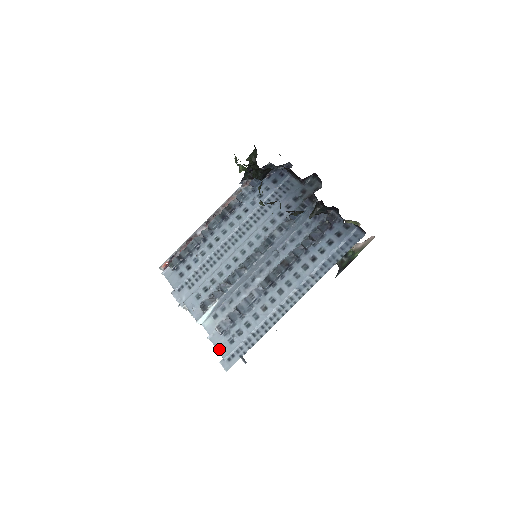
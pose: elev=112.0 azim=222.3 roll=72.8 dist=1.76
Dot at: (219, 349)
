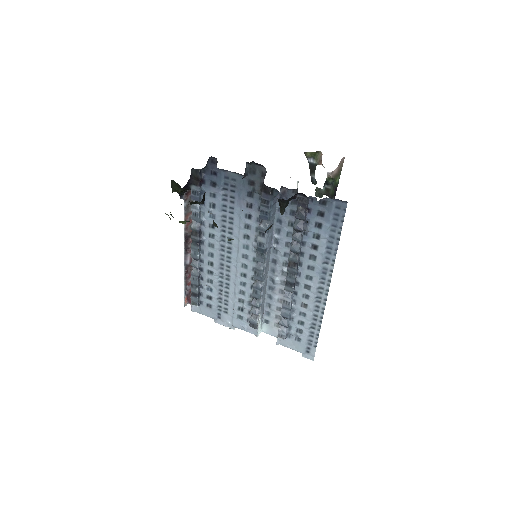
Dot at: (294, 349)
